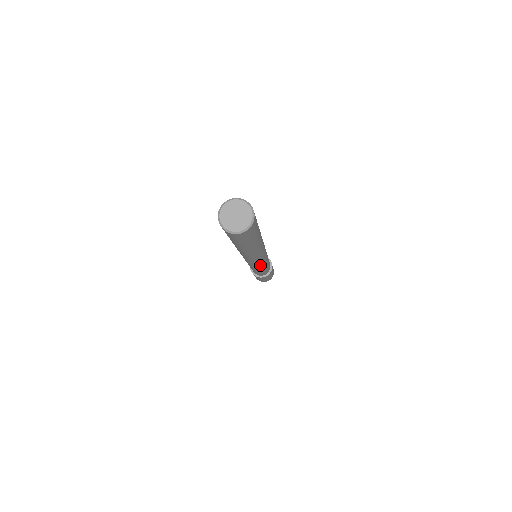
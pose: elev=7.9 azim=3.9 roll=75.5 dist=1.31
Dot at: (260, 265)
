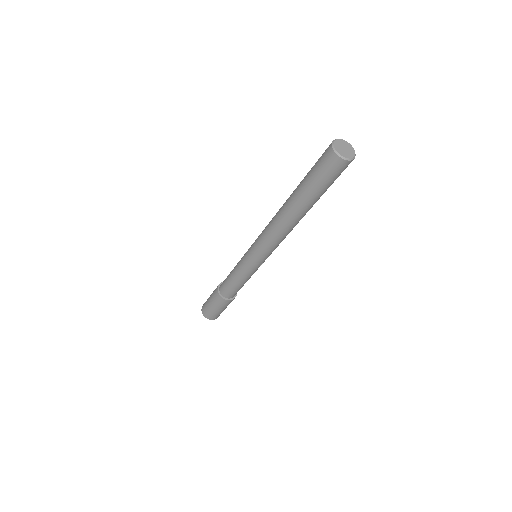
Dot at: (254, 260)
